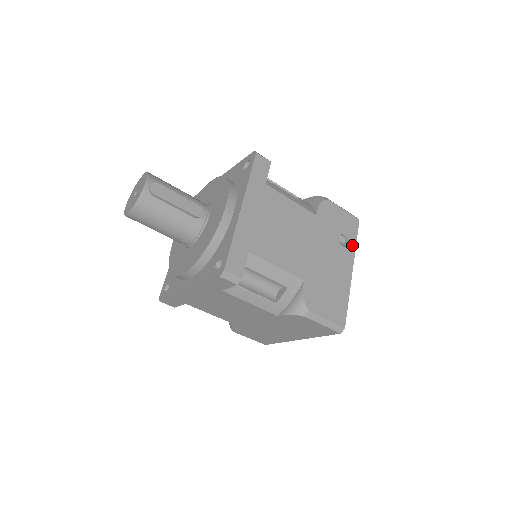
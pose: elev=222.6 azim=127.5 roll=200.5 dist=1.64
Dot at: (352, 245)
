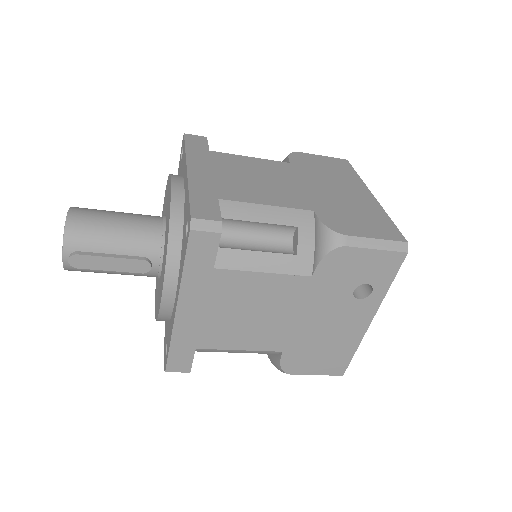
Dot at: (380, 292)
